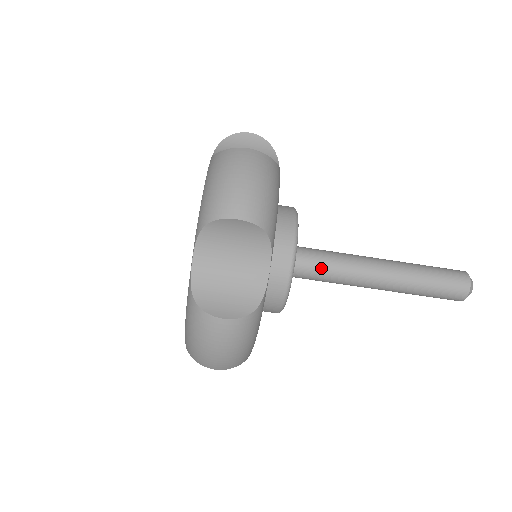
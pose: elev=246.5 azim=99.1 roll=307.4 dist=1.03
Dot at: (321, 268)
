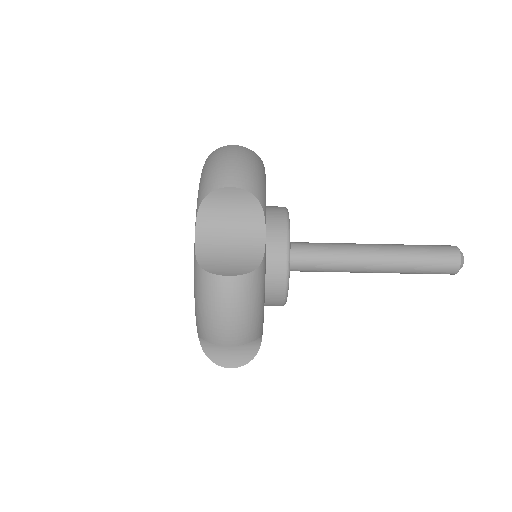
Dot at: (317, 255)
